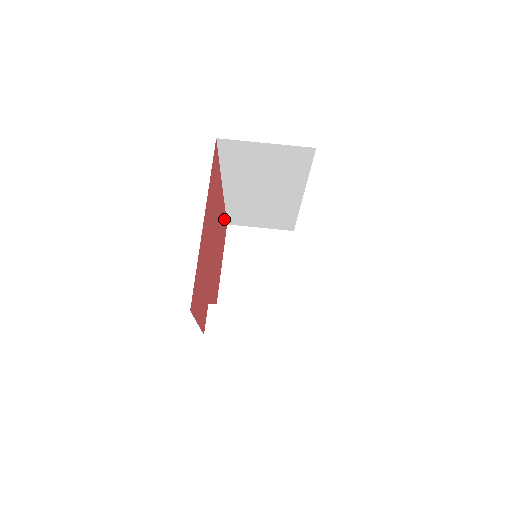
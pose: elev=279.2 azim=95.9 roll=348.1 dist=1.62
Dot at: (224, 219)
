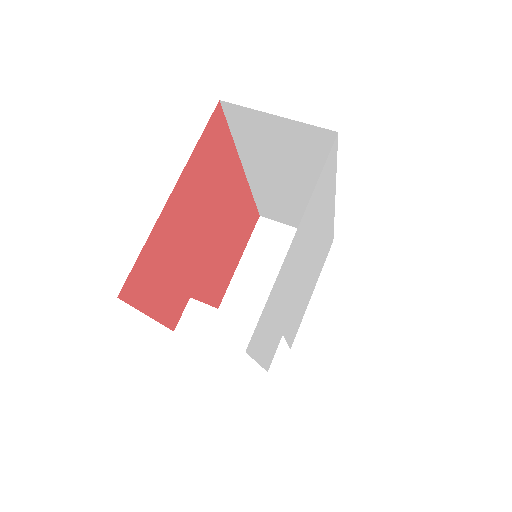
Dot at: (250, 208)
